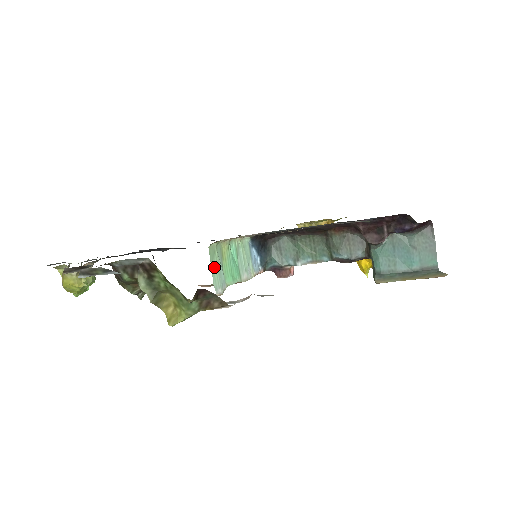
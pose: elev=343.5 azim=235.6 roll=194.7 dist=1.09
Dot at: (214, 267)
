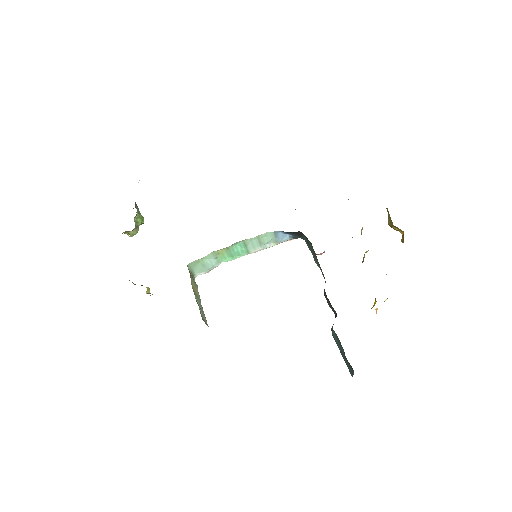
Dot at: (197, 267)
